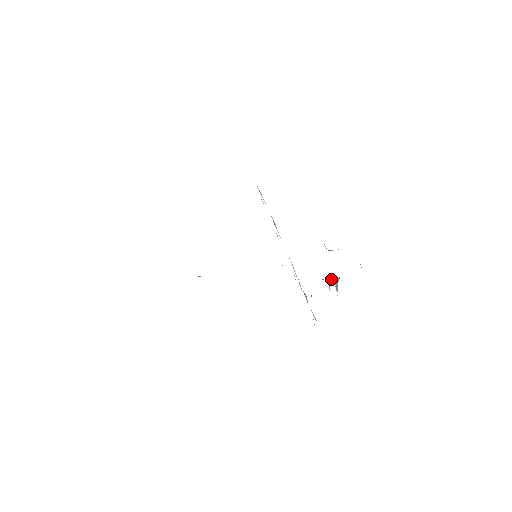
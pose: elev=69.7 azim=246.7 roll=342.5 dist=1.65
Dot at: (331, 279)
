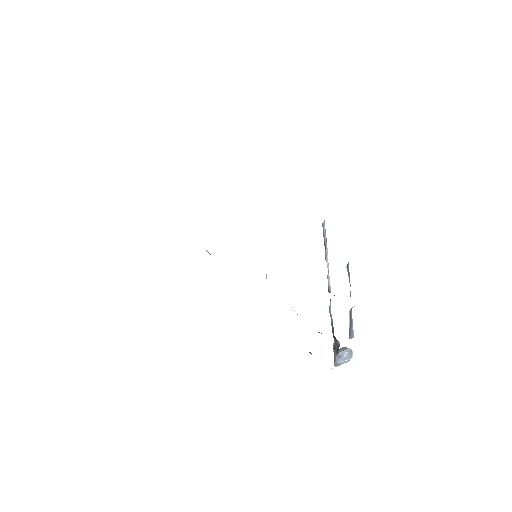
Dot at: (342, 348)
